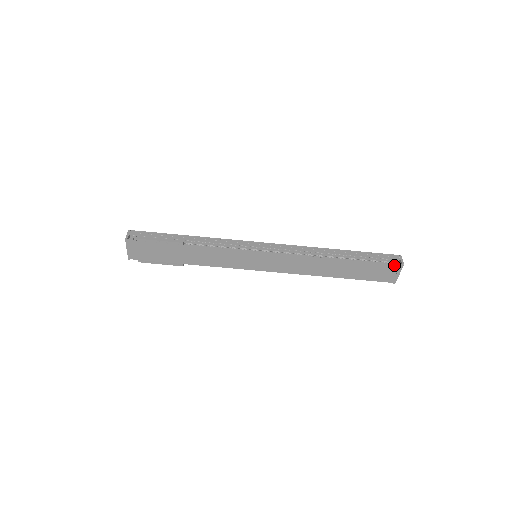
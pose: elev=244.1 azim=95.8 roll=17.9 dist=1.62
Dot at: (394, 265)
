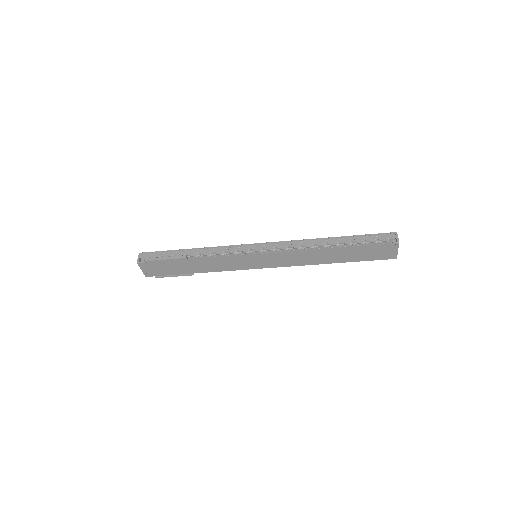
Dot at: (389, 244)
